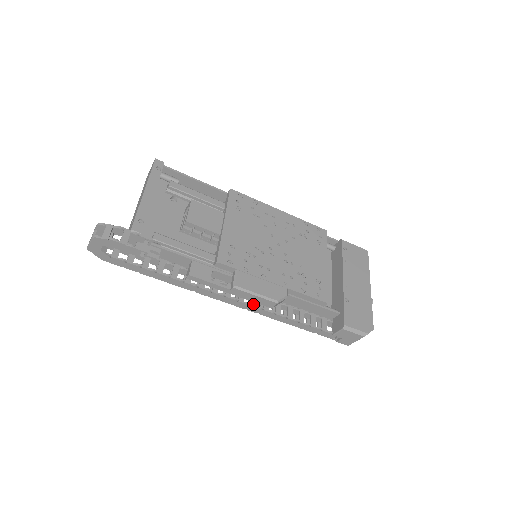
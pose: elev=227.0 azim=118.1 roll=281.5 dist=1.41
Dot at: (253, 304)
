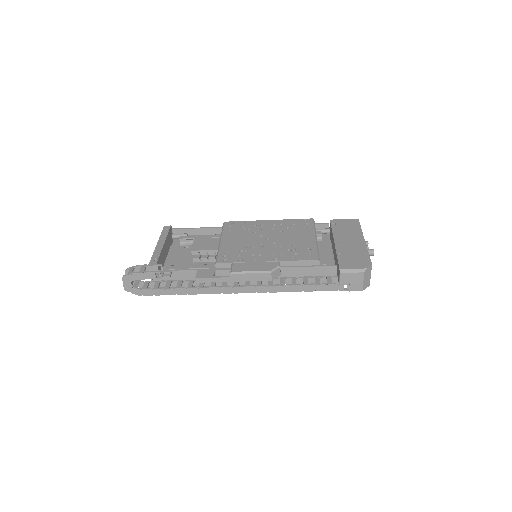
Dot at: (258, 285)
